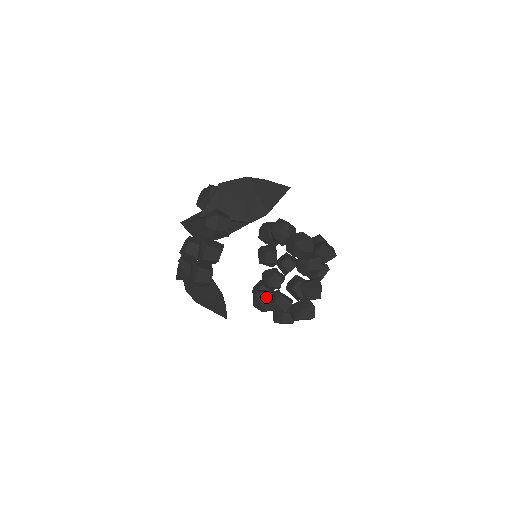
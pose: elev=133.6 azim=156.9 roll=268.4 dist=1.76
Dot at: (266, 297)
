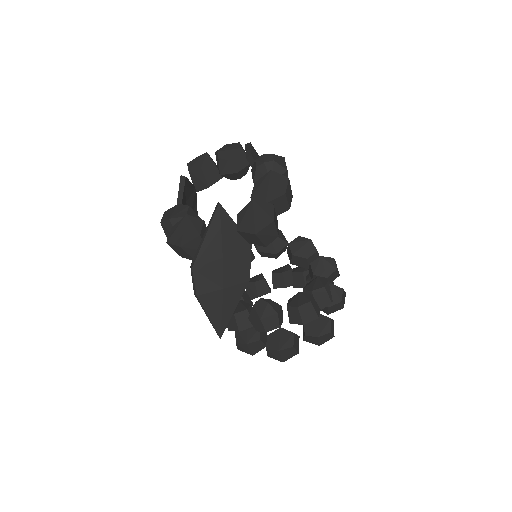
Dot at: (279, 306)
